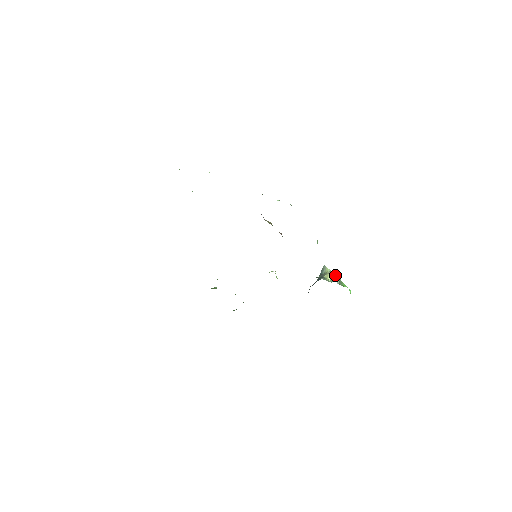
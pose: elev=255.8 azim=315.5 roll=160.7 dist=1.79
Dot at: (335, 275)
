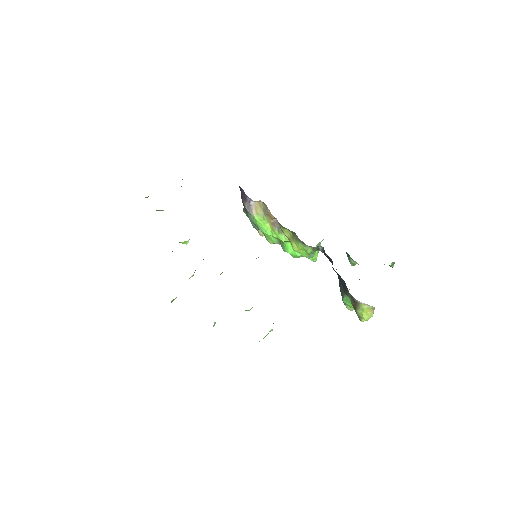
Dot at: occluded
